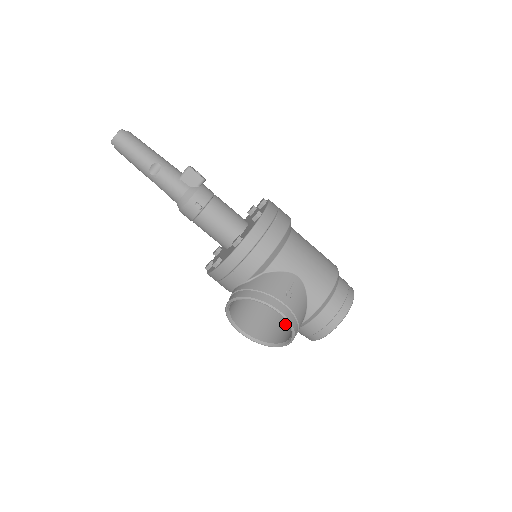
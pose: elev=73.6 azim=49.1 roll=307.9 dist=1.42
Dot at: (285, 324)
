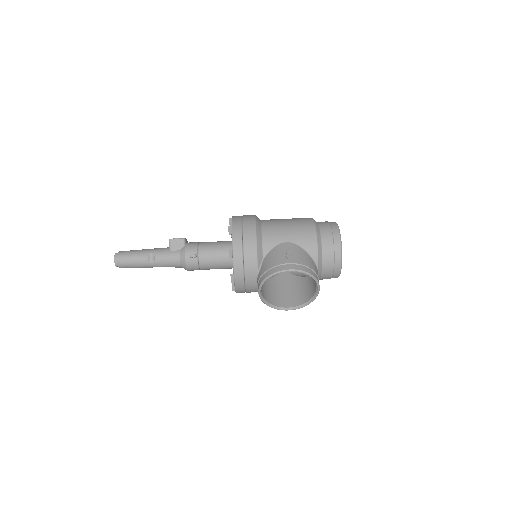
Dot at: (311, 280)
